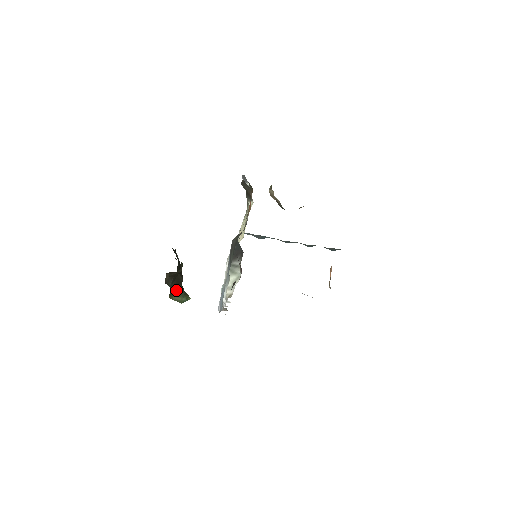
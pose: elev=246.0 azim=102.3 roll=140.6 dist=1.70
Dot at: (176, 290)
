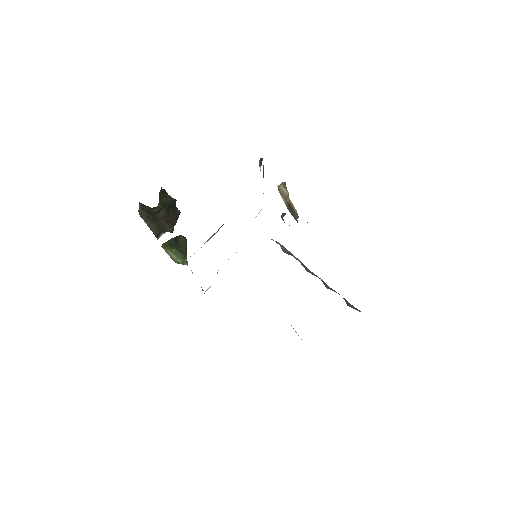
Dot at: (156, 234)
